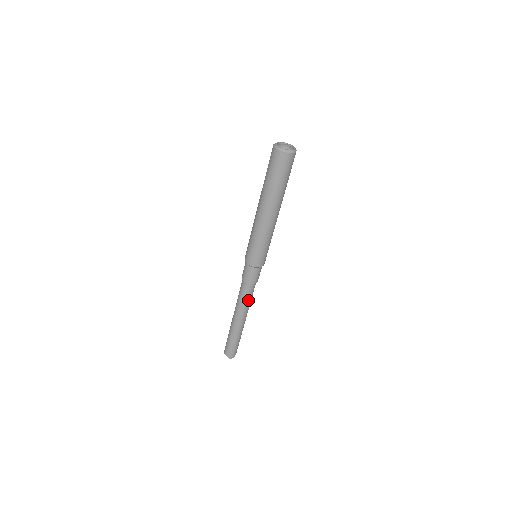
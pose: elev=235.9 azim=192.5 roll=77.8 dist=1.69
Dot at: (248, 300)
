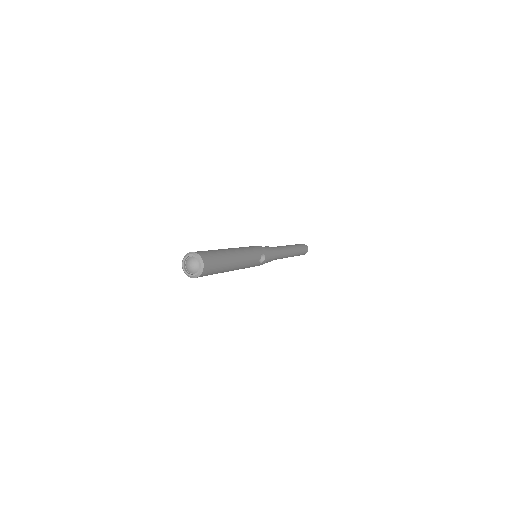
Dot at: occluded
